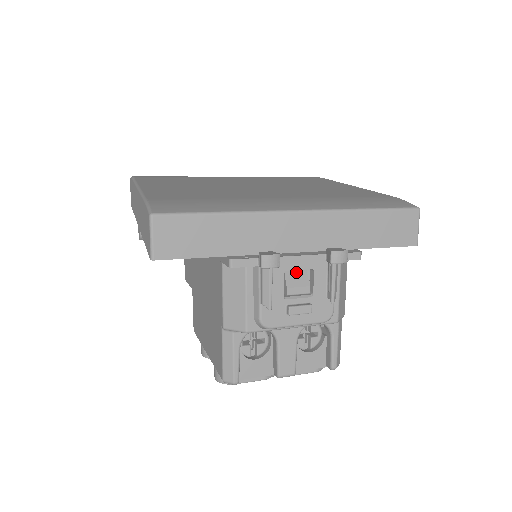
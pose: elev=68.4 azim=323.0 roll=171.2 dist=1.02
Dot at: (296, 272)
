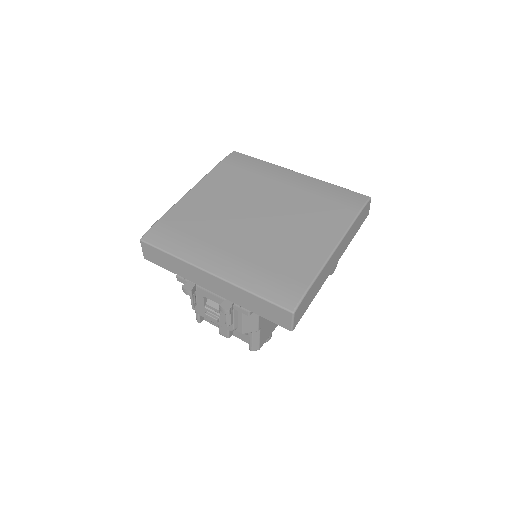
Dot at: occluded
